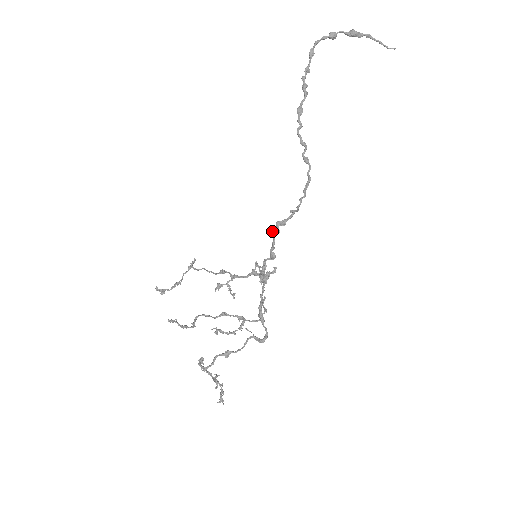
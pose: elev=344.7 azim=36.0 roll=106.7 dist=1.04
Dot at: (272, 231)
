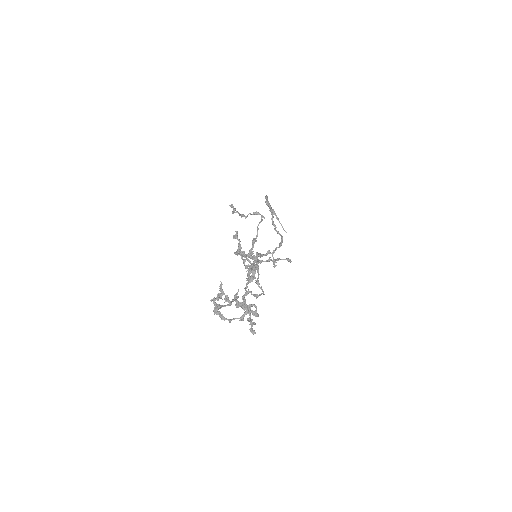
Dot at: (254, 255)
